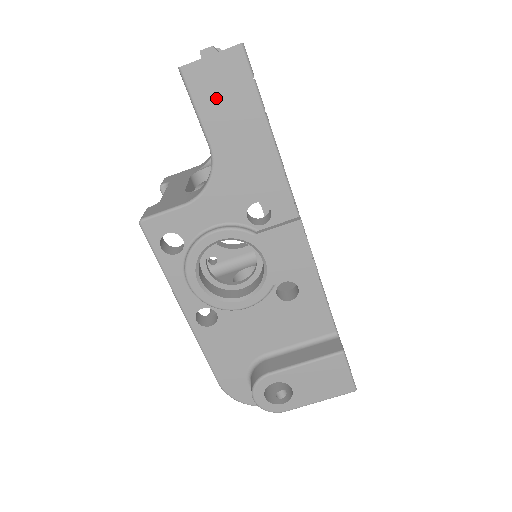
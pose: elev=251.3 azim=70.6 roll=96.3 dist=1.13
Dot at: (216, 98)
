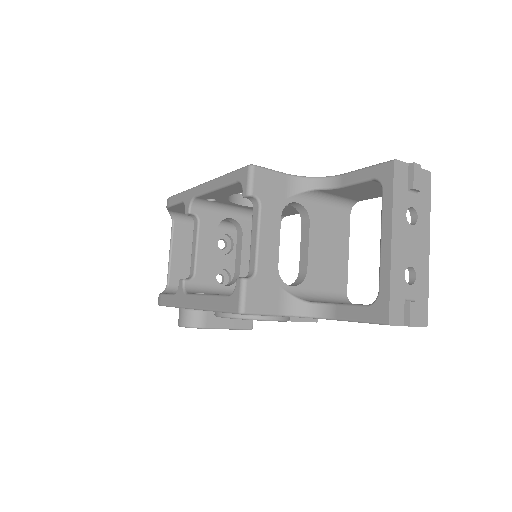
Dot at: occluded
